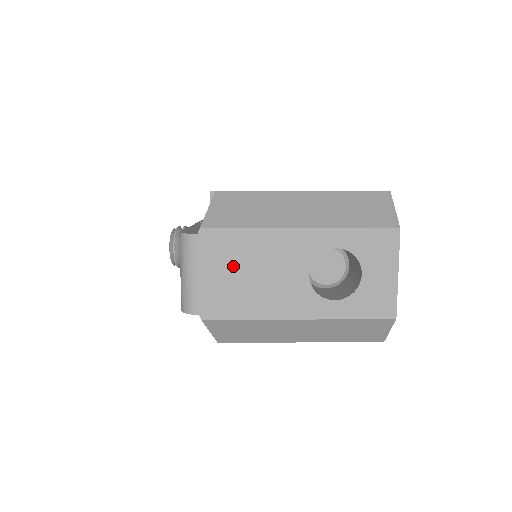
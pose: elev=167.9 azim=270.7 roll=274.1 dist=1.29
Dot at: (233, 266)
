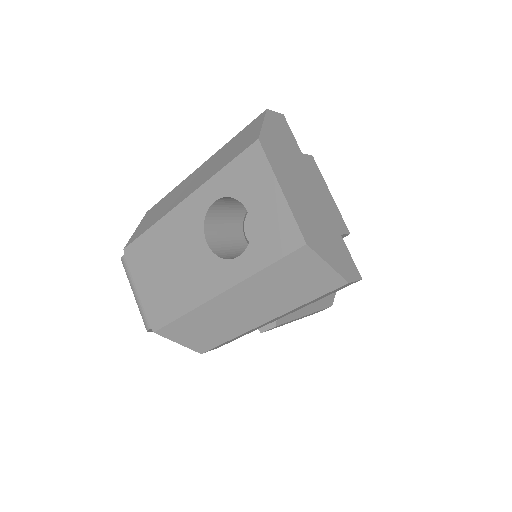
Dot at: (154, 269)
